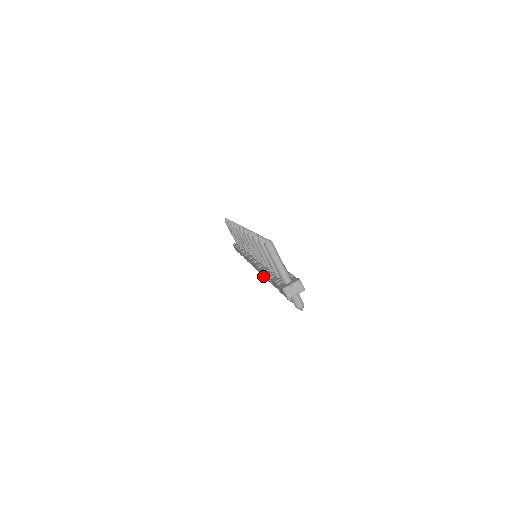
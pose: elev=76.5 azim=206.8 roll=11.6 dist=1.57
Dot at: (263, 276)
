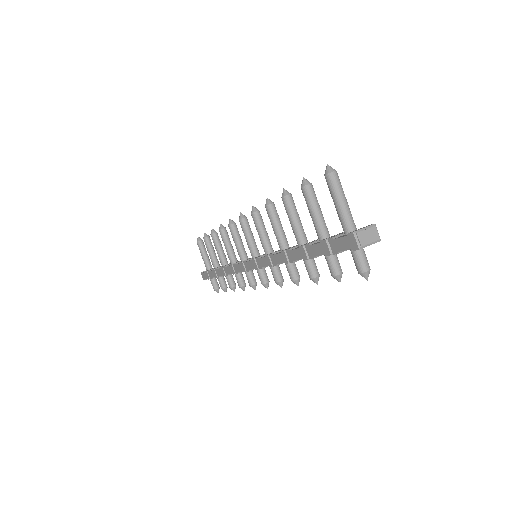
Dot at: (262, 284)
